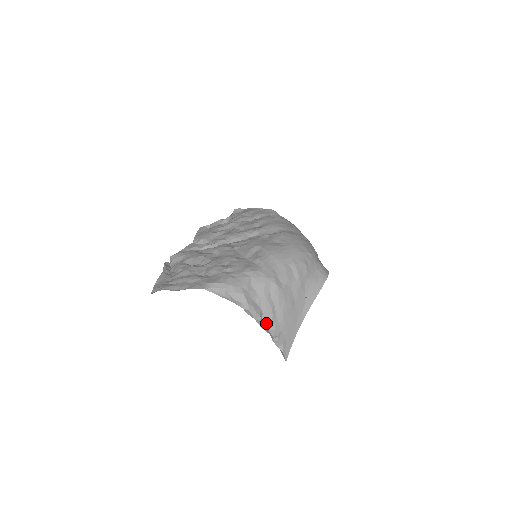
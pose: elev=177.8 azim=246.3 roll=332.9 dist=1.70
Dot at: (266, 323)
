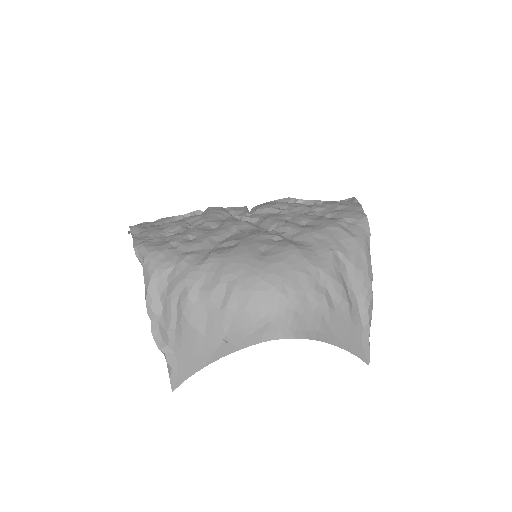
Dot at: (162, 329)
